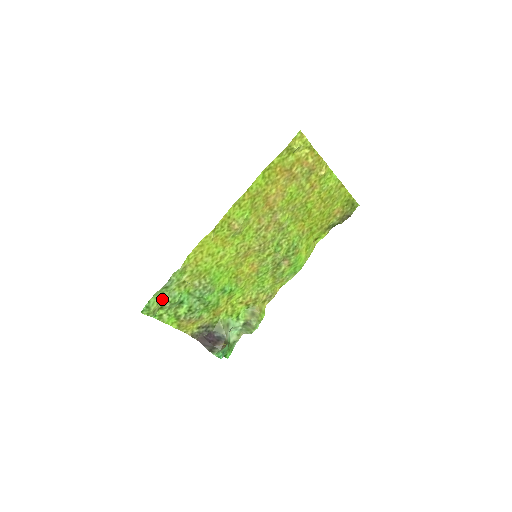
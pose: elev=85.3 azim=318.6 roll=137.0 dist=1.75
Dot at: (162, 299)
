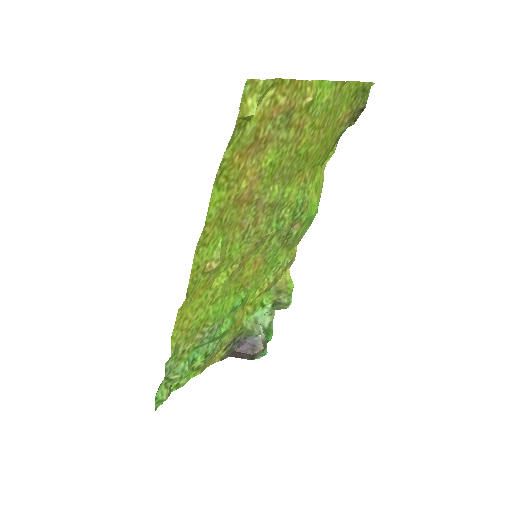
Dot at: (169, 381)
